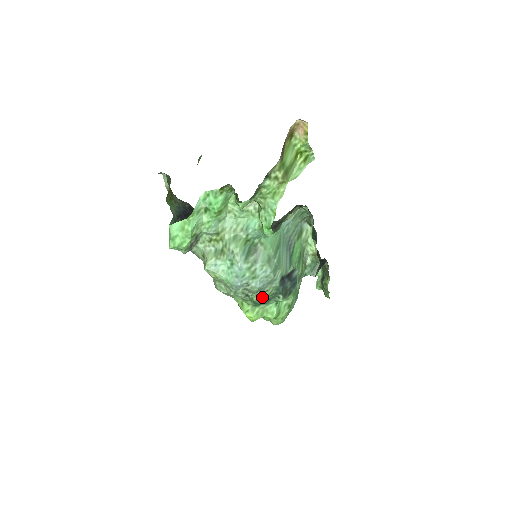
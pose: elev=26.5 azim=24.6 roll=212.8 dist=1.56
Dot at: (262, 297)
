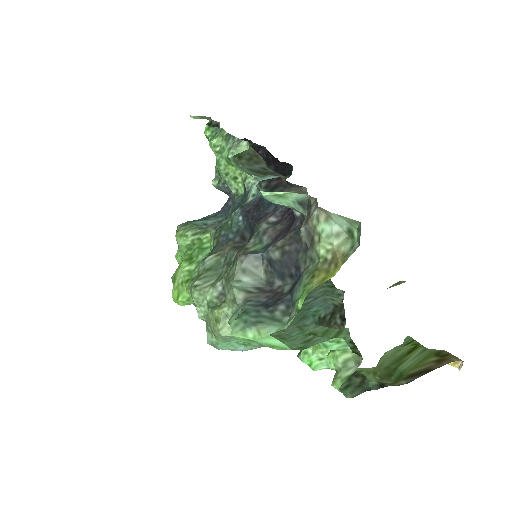
Dot at: occluded
